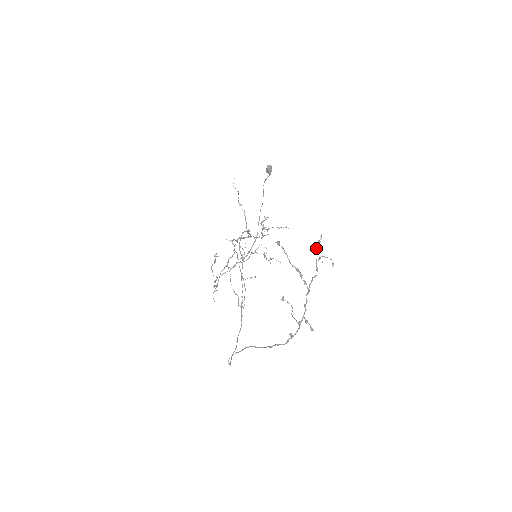
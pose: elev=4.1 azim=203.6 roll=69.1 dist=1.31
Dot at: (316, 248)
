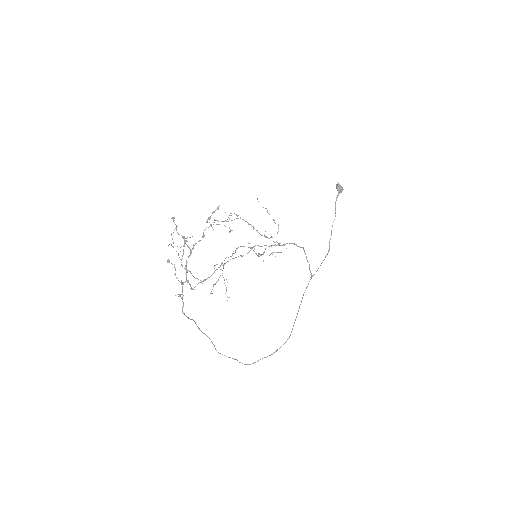
Dot at: (208, 218)
